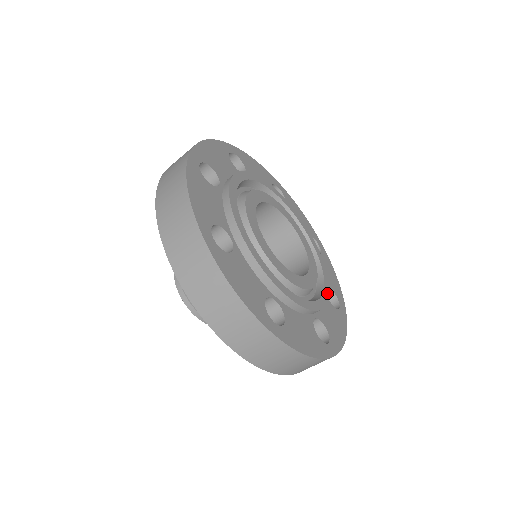
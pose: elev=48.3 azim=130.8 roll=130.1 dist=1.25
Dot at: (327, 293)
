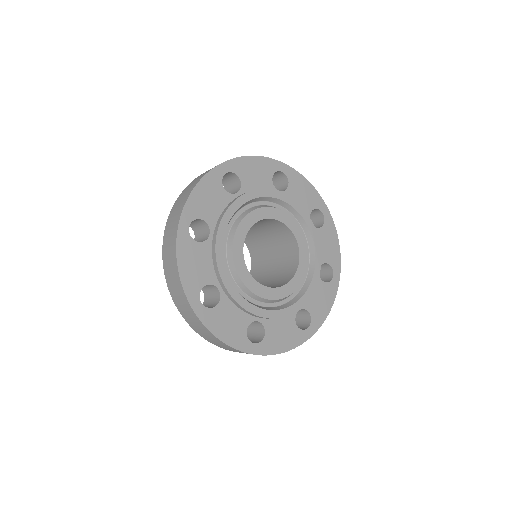
Dot at: (289, 311)
